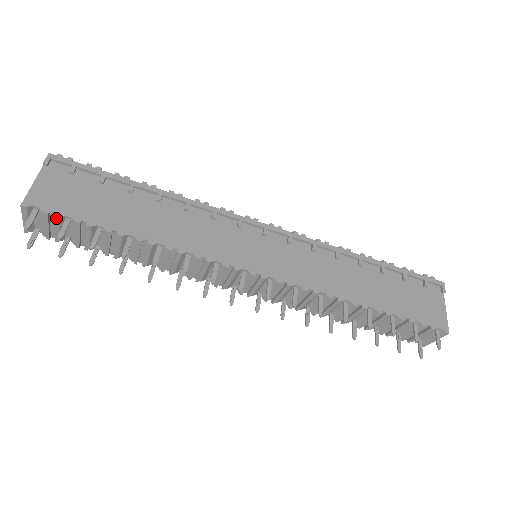
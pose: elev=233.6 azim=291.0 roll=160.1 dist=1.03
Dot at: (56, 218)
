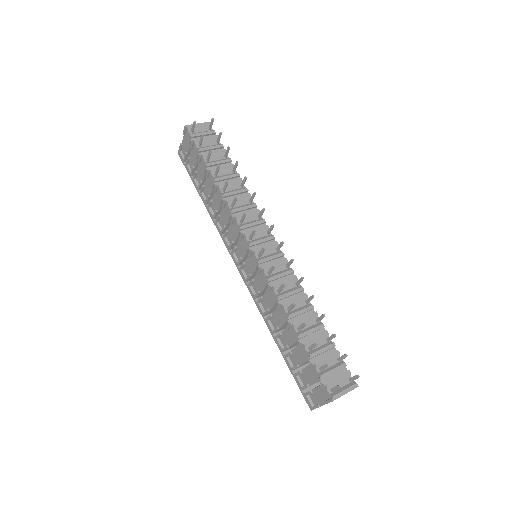
Dot at: (216, 137)
